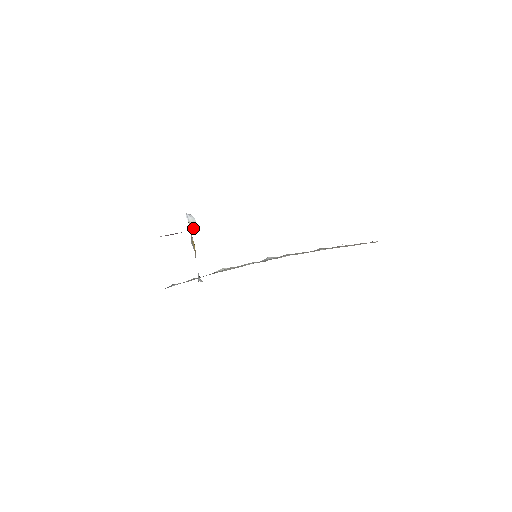
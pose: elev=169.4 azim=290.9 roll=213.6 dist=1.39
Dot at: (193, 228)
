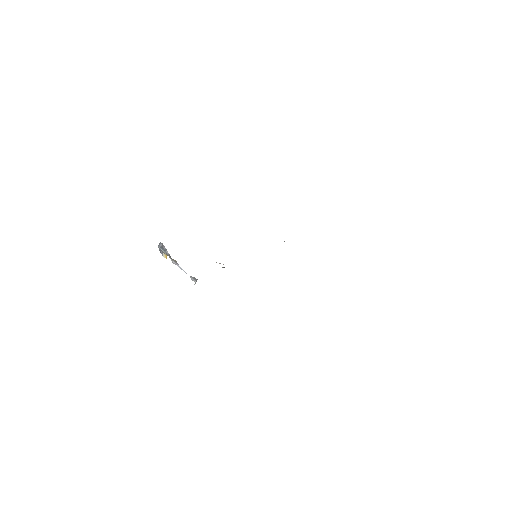
Dot at: (166, 255)
